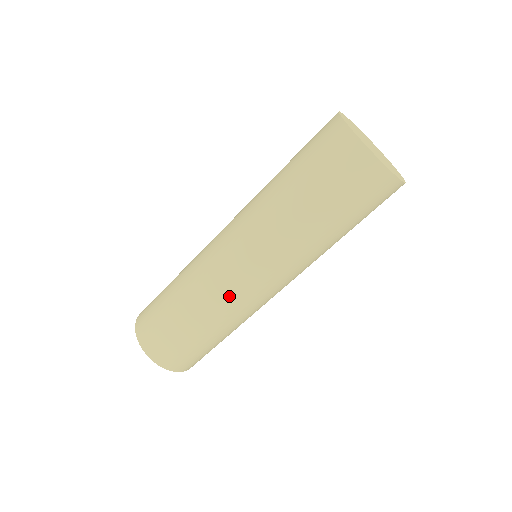
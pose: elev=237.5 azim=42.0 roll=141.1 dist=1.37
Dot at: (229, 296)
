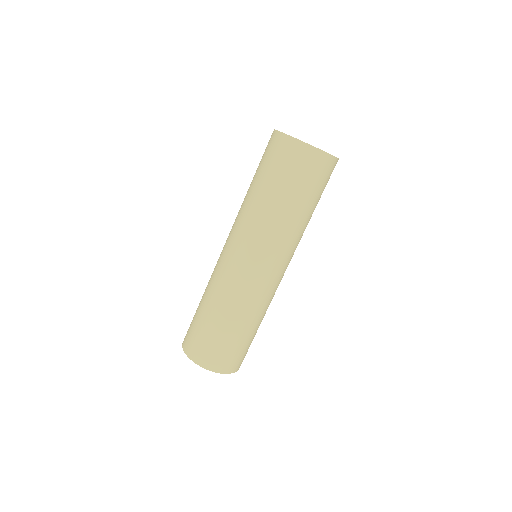
Dot at: (224, 276)
